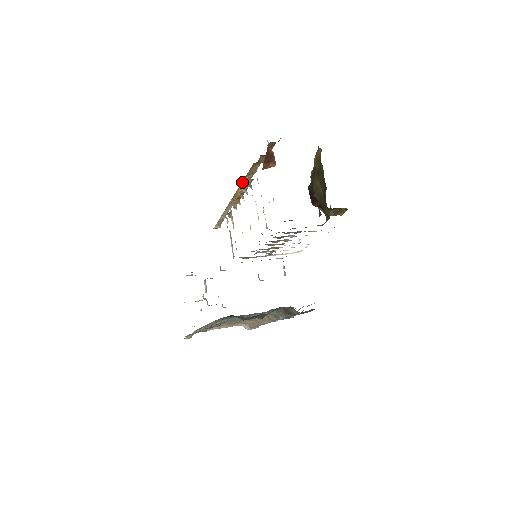
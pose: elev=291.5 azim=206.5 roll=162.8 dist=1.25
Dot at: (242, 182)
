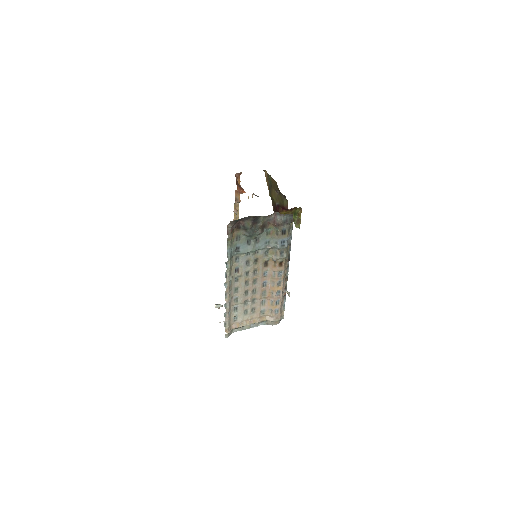
Dot at: occluded
